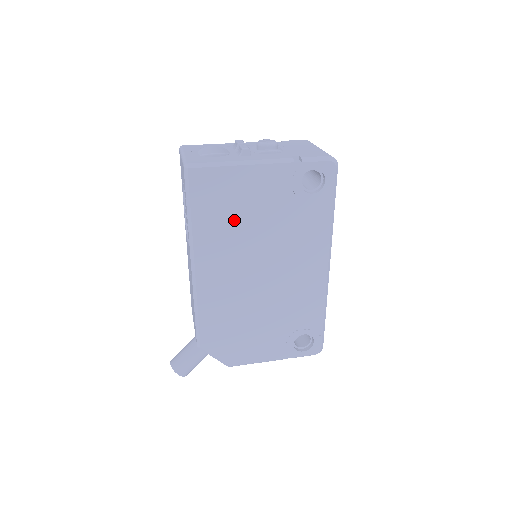
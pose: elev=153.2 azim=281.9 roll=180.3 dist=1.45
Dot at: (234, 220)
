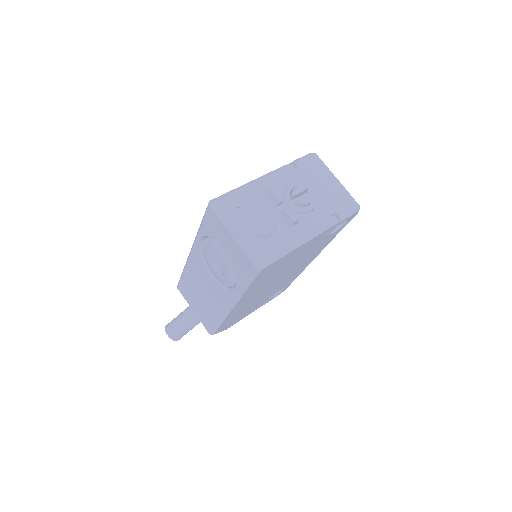
Dot at: (275, 273)
